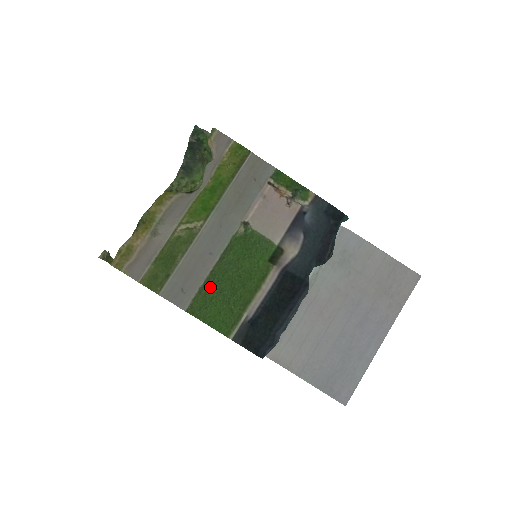
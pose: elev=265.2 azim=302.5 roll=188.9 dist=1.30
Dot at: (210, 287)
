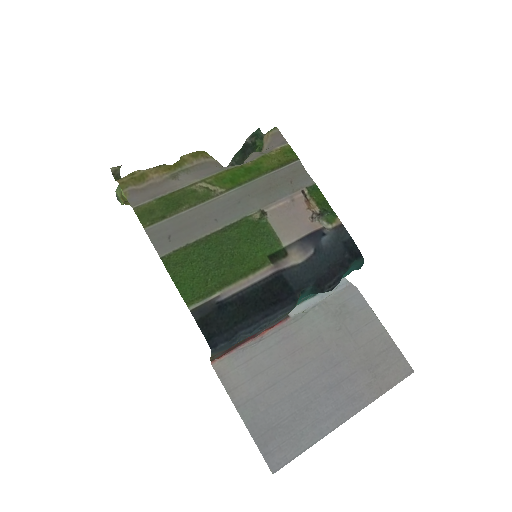
Dot at: (198, 249)
